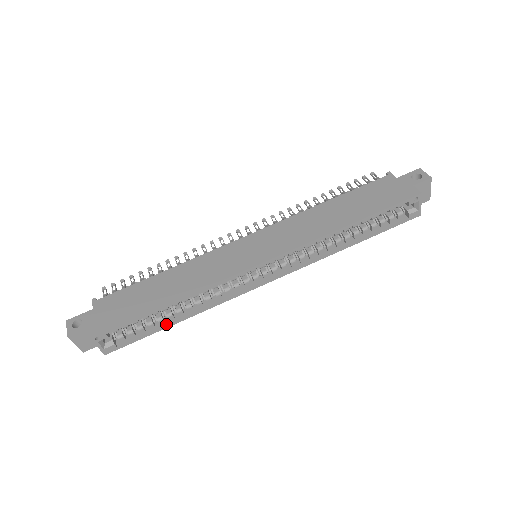
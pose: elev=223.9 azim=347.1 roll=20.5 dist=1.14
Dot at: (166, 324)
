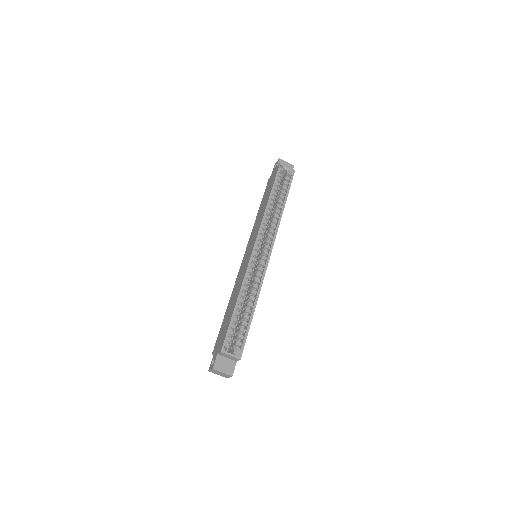
Dot at: (250, 316)
